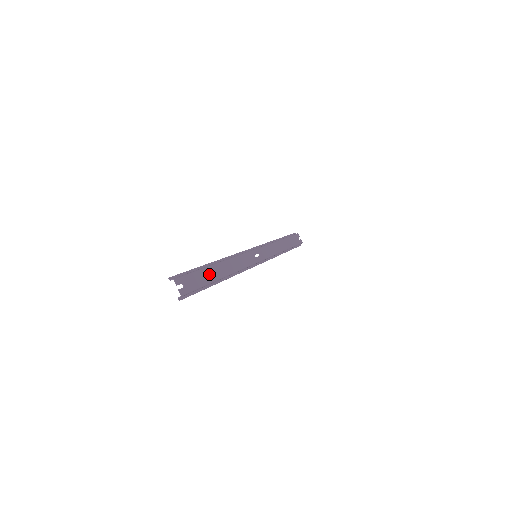
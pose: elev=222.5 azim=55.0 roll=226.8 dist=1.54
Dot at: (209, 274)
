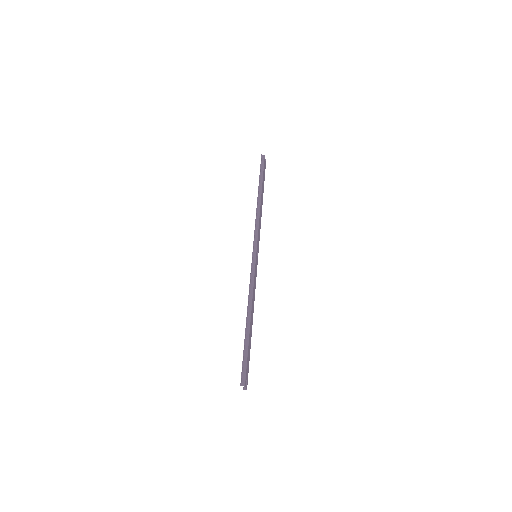
Dot at: (250, 341)
